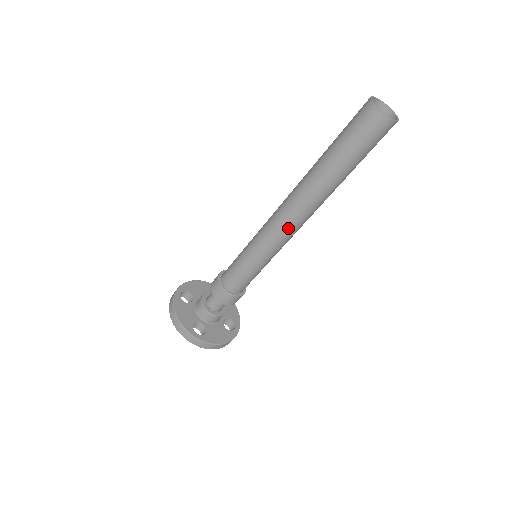
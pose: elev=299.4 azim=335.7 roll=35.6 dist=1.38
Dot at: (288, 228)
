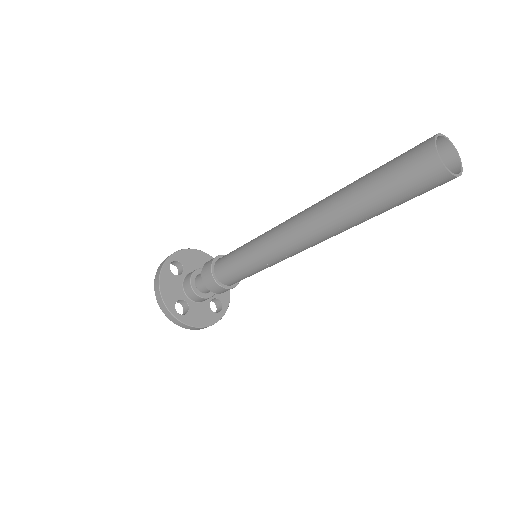
Dot at: (295, 246)
